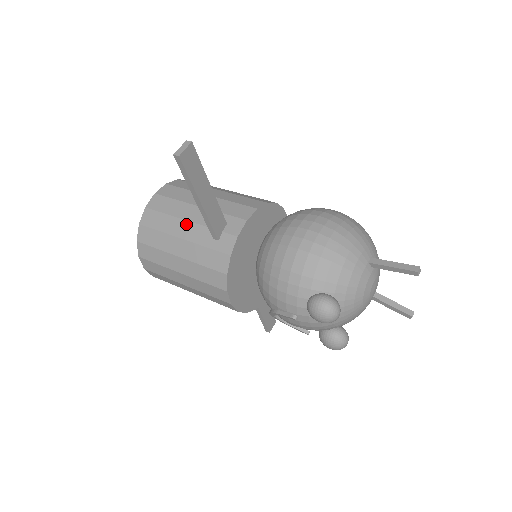
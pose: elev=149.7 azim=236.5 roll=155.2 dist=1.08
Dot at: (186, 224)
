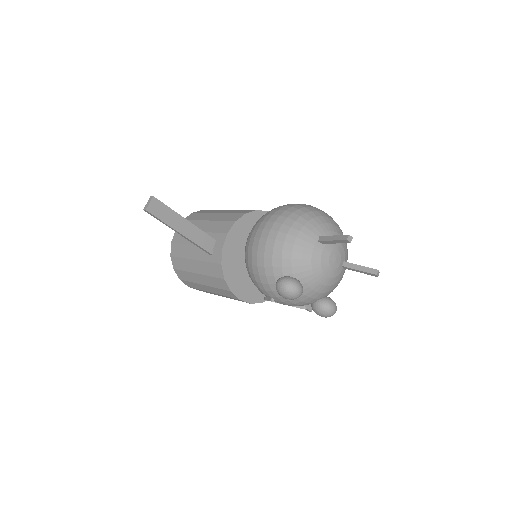
Dot at: (194, 248)
